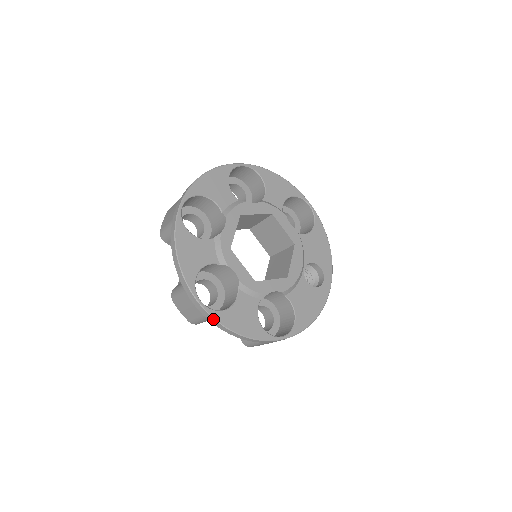
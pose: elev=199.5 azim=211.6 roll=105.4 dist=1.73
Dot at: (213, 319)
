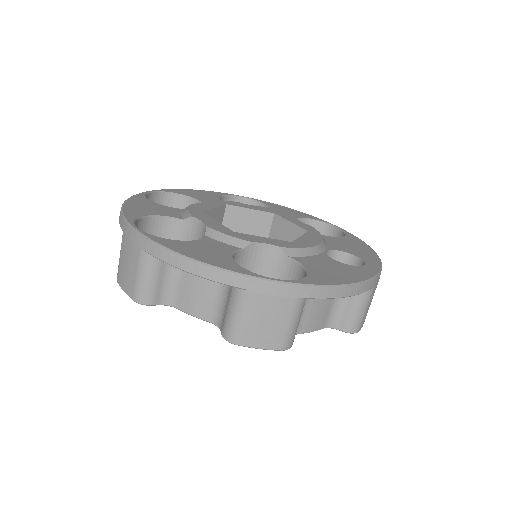
Dot at: (150, 242)
